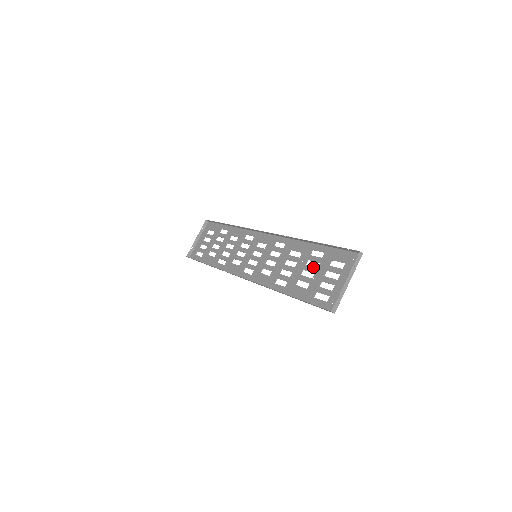
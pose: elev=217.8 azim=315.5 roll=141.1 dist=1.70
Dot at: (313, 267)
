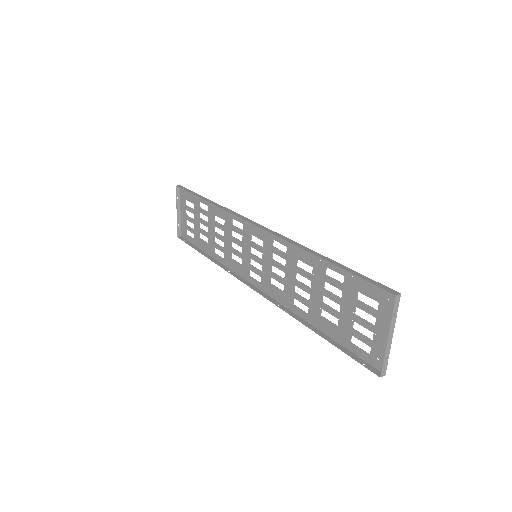
Dot at: (335, 295)
